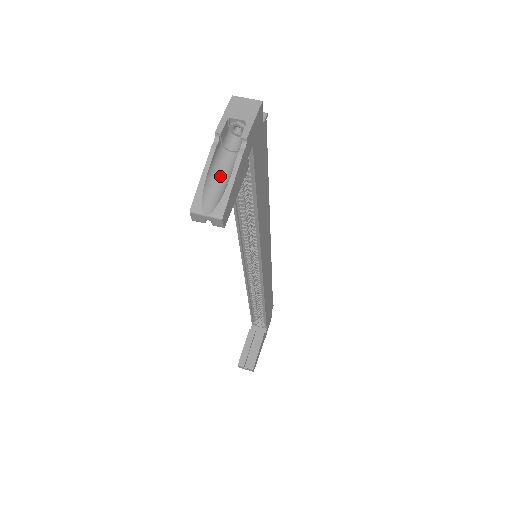
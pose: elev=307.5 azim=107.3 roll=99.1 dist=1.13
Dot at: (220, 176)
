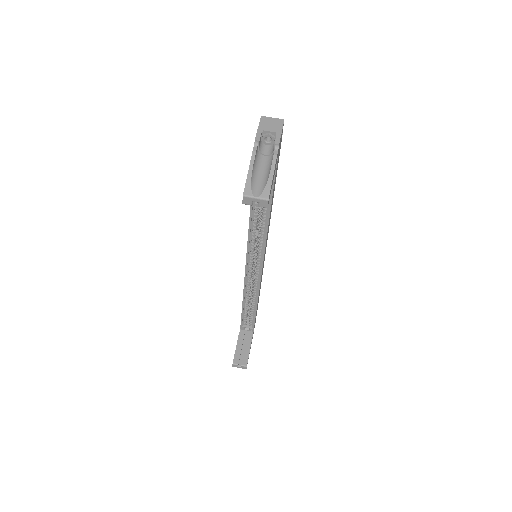
Dot at: (260, 172)
